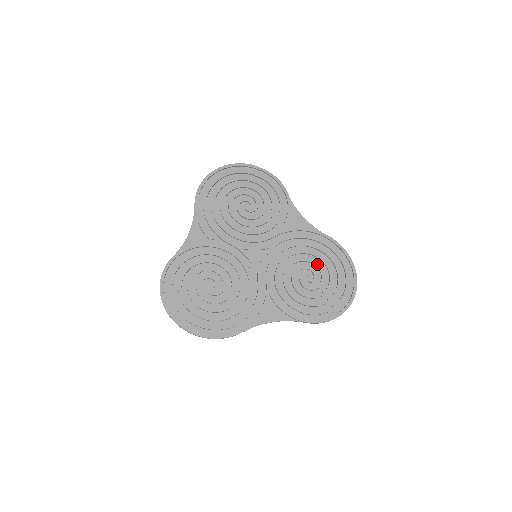
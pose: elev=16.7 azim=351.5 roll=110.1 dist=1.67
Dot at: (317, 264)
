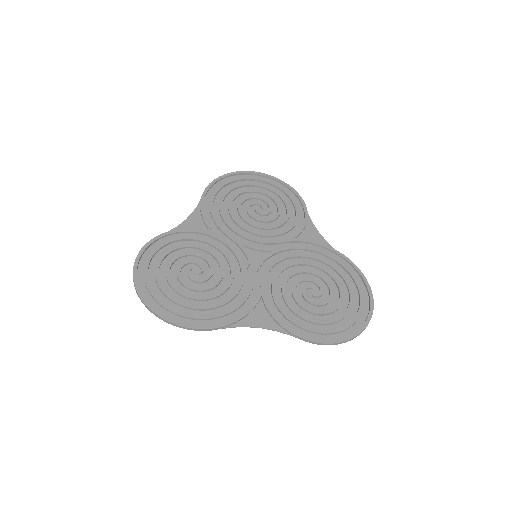
Dot at: (326, 280)
